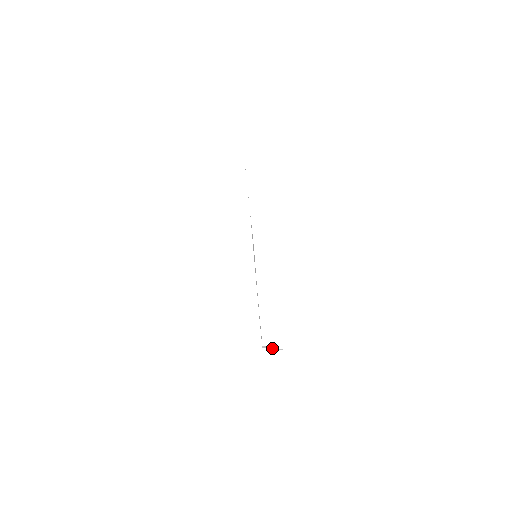
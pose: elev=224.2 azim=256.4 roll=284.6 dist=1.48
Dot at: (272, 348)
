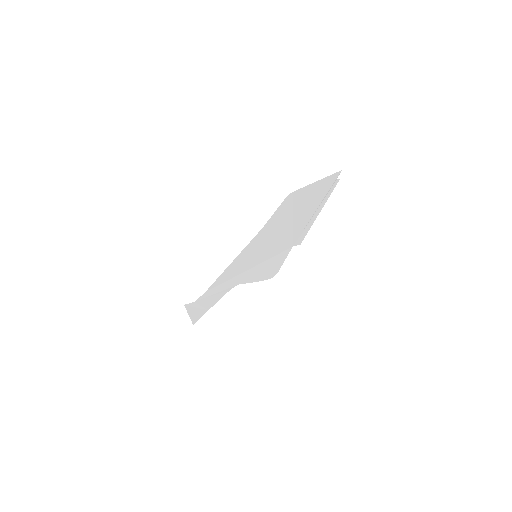
Dot at: occluded
